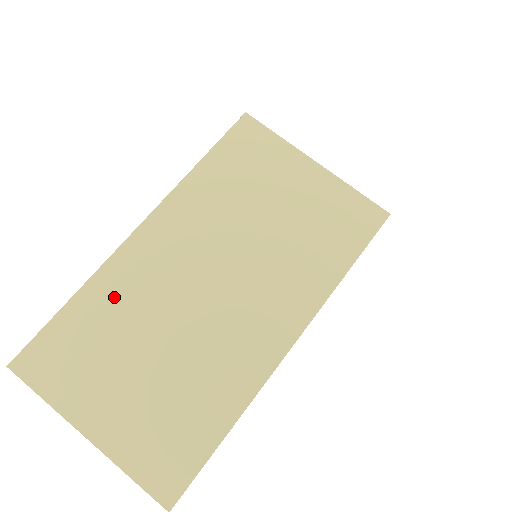
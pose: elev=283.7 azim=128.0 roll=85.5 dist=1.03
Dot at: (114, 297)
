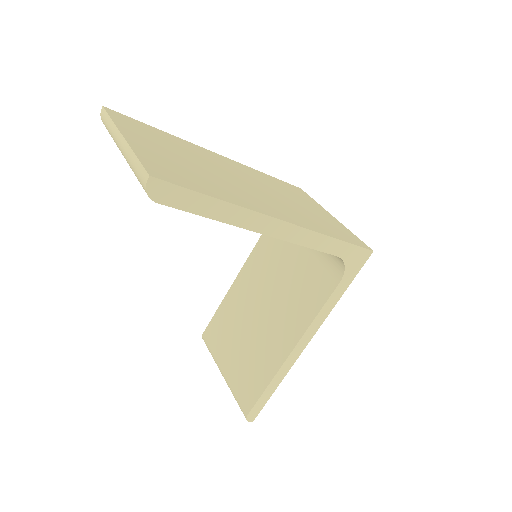
Dot at: (187, 146)
